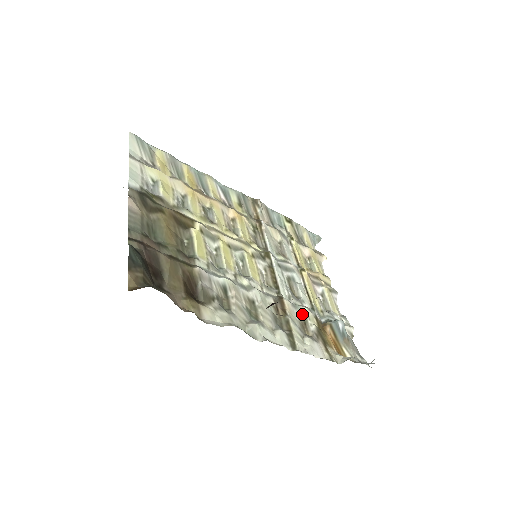
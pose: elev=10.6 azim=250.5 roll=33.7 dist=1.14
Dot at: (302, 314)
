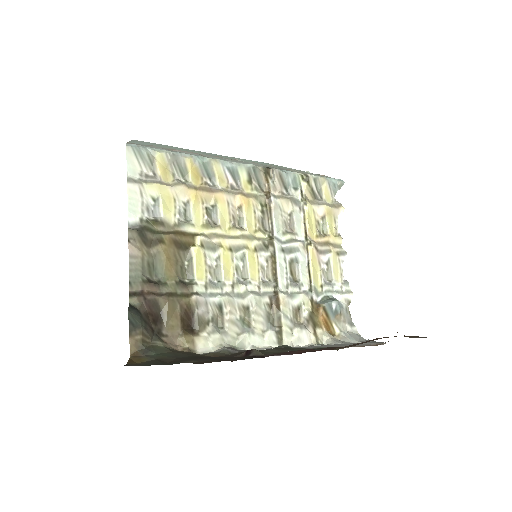
Dot at: (297, 301)
